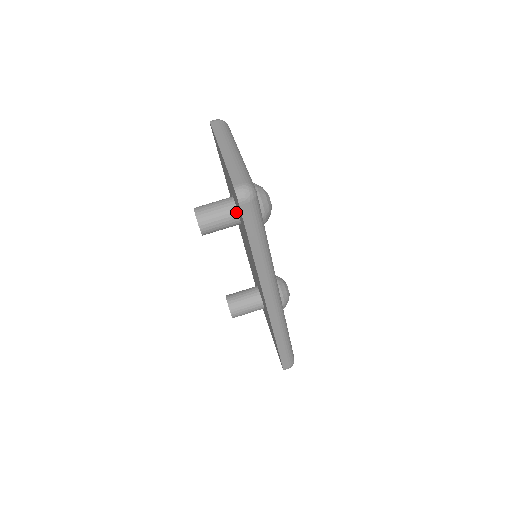
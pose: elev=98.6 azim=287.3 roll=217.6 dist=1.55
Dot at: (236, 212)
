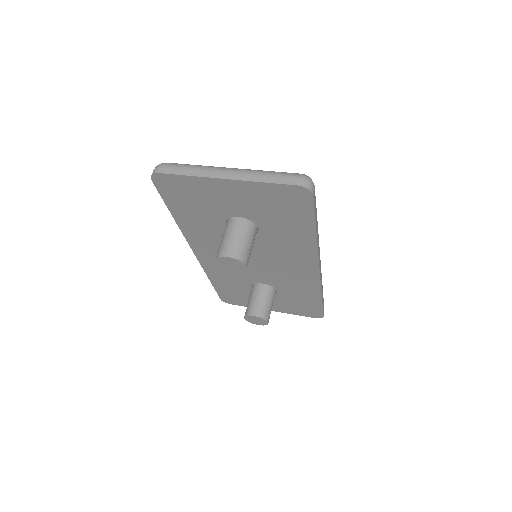
Dot at: (253, 225)
